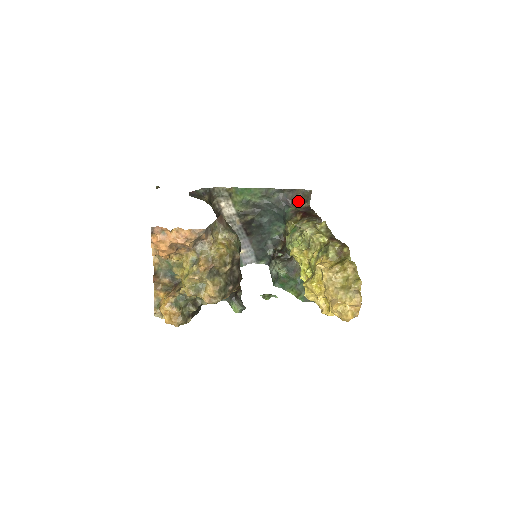
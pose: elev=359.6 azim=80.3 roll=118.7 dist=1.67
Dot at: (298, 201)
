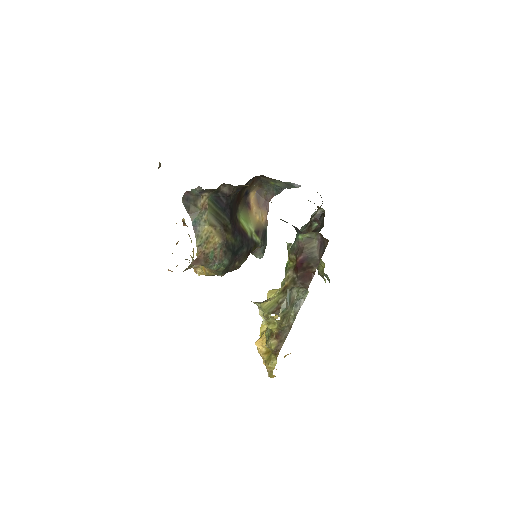
Dot at: occluded
